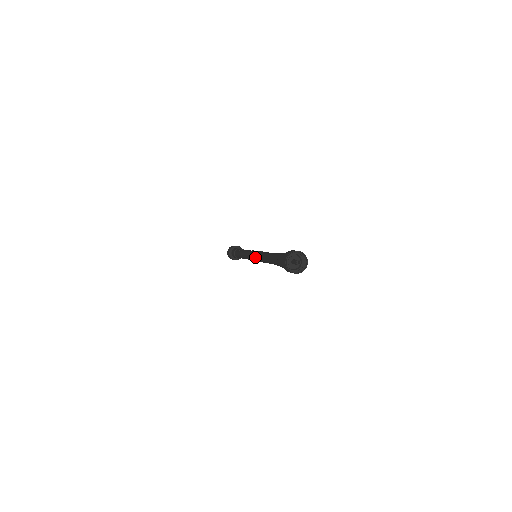
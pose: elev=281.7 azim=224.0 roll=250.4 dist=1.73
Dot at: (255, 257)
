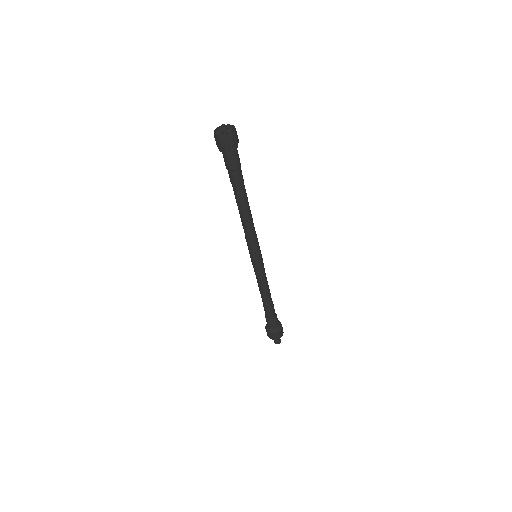
Dot at: (247, 243)
